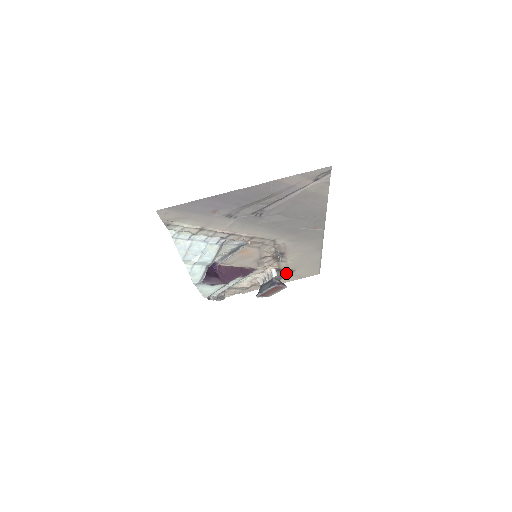
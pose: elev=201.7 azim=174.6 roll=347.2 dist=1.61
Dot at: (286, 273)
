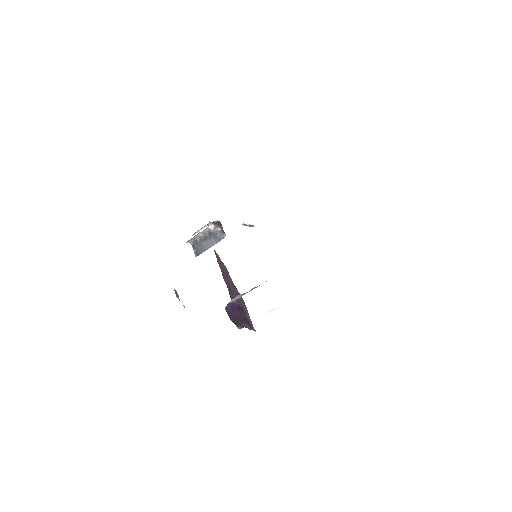
Dot at: occluded
